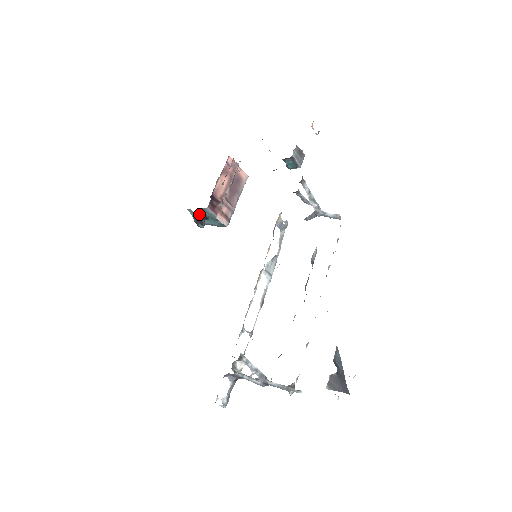
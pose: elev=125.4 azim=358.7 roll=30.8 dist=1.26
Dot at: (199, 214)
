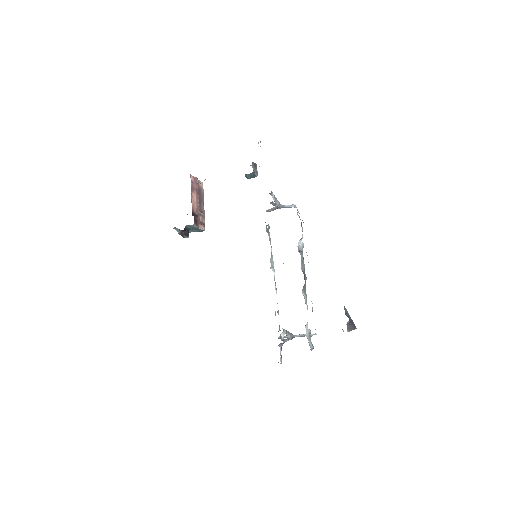
Dot at: (185, 229)
